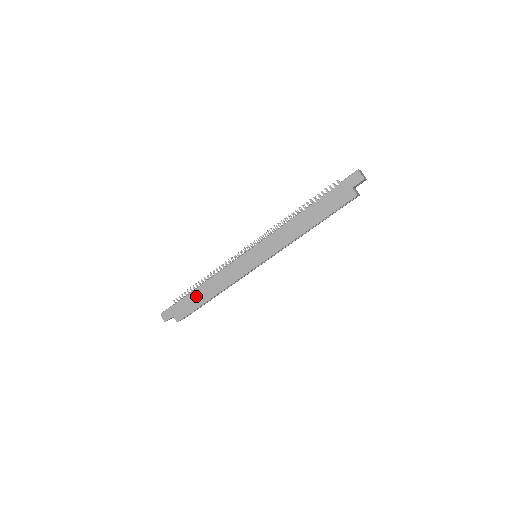
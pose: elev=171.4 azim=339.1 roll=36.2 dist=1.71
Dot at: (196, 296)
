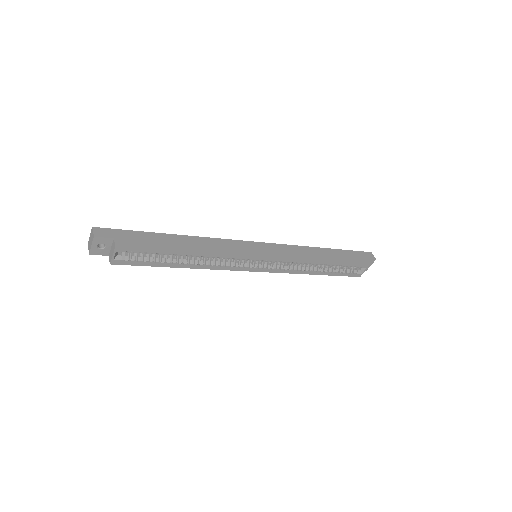
Dot at: (167, 239)
